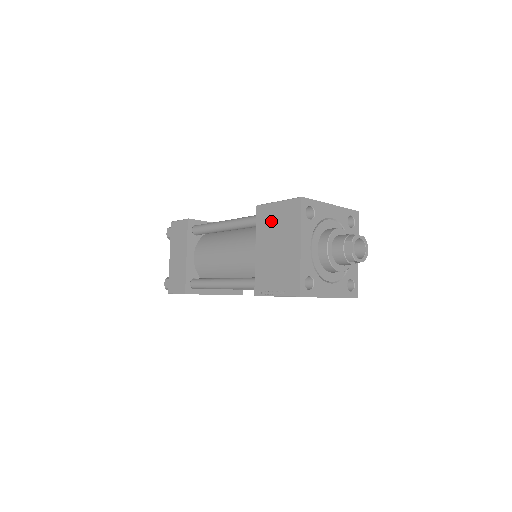
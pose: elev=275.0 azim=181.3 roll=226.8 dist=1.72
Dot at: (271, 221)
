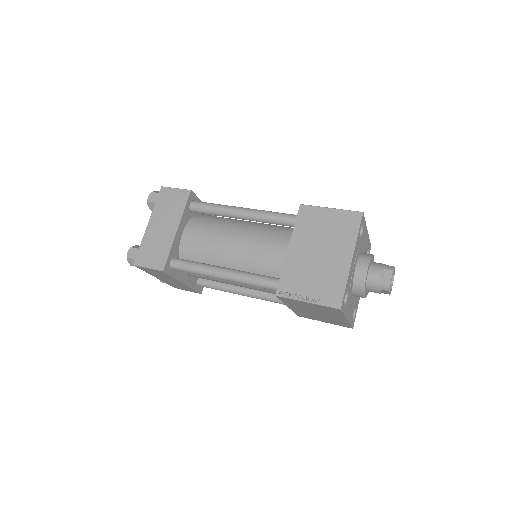
Dot at: (317, 225)
